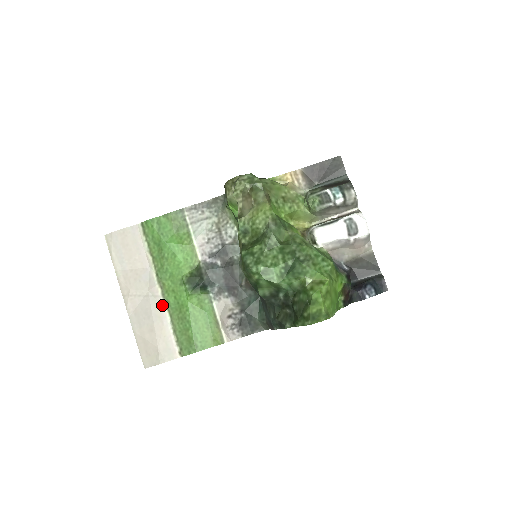
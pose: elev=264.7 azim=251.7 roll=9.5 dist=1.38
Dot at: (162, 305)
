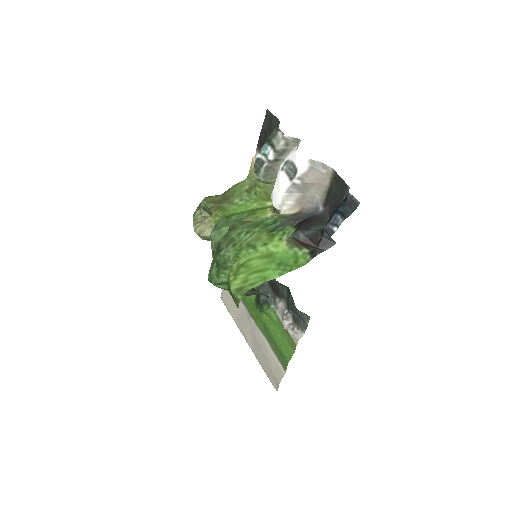
Dot at: (260, 332)
